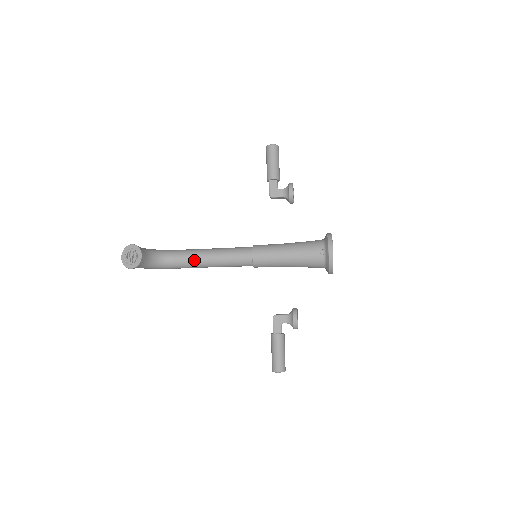
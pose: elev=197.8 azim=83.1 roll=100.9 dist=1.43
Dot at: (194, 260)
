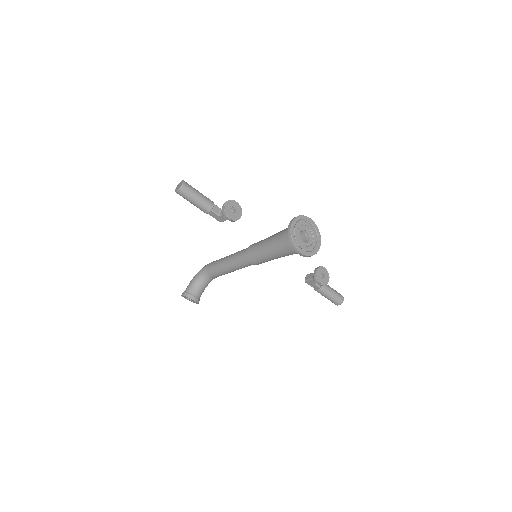
Dot at: (223, 274)
